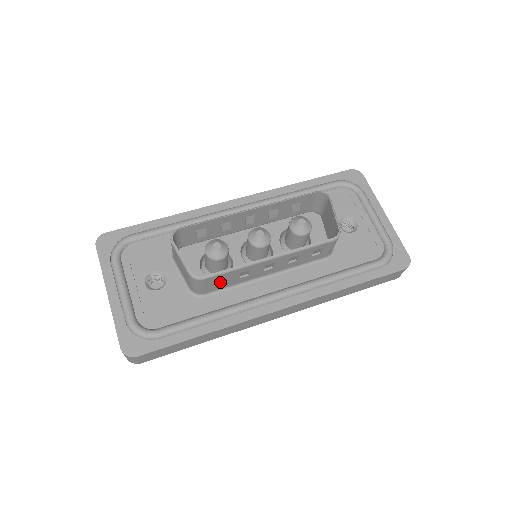
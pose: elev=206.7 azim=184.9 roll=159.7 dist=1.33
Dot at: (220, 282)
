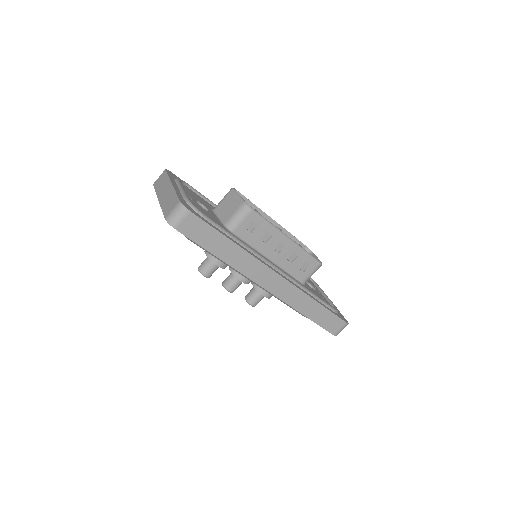
Dot at: (249, 231)
